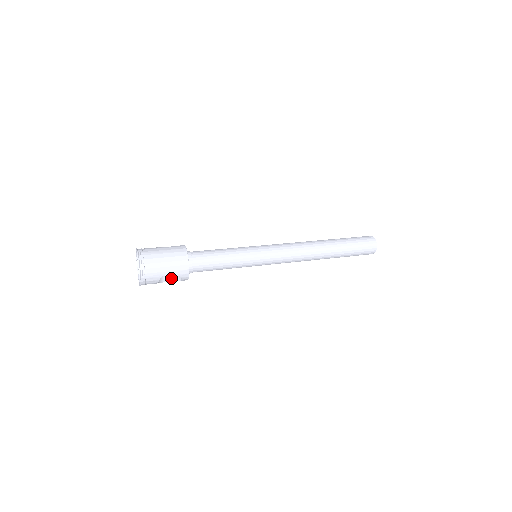
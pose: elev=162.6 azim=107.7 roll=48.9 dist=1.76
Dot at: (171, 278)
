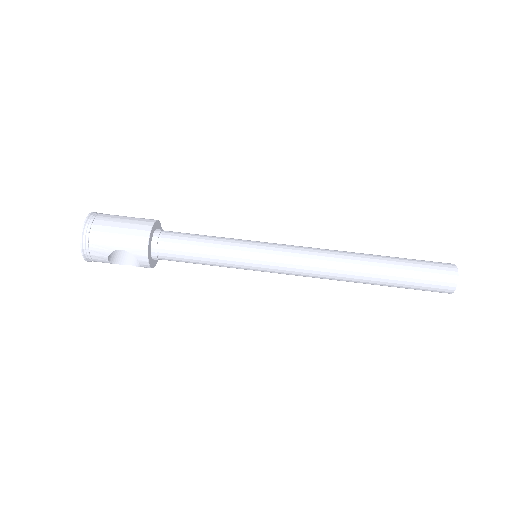
Dot at: (133, 262)
